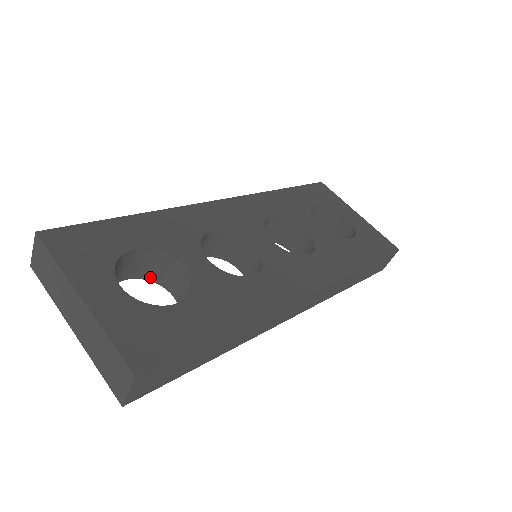
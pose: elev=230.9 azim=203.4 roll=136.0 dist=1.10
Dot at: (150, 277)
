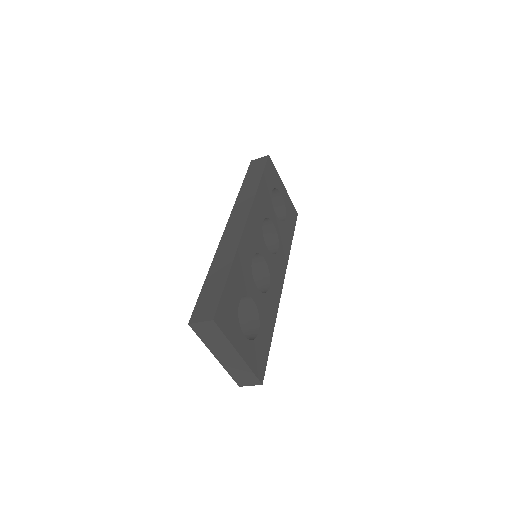
Dot at: occluded
